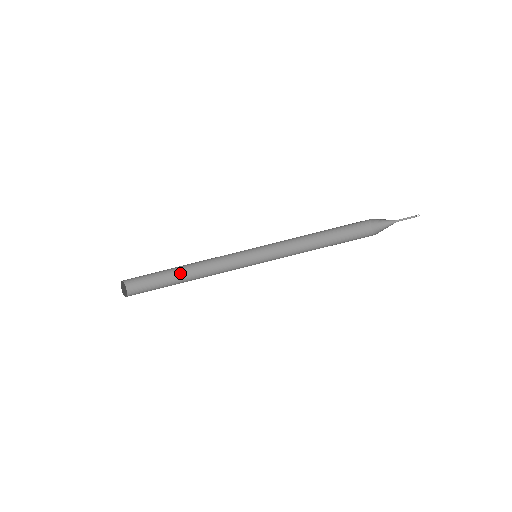
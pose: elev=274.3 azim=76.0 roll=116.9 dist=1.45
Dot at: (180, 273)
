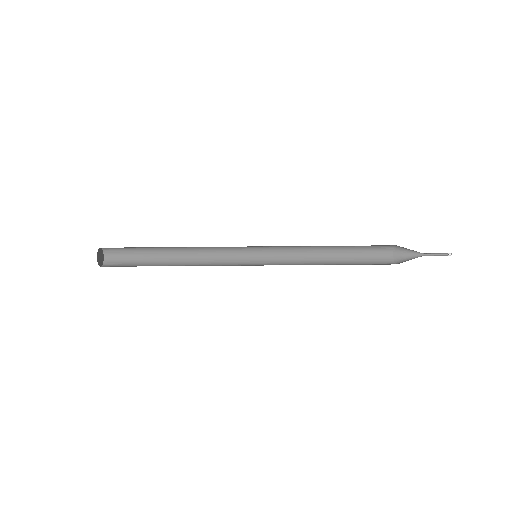
Dot at: (166, 248)
